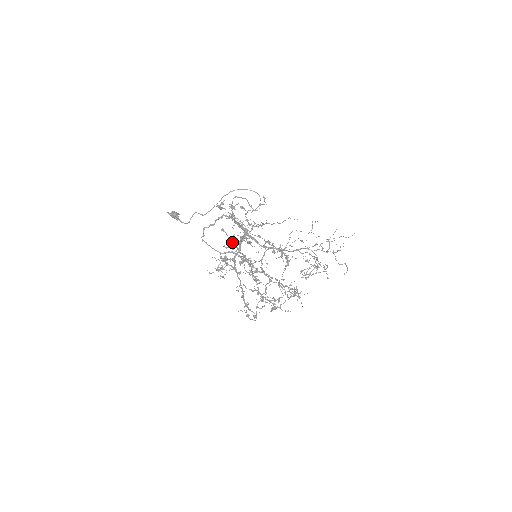
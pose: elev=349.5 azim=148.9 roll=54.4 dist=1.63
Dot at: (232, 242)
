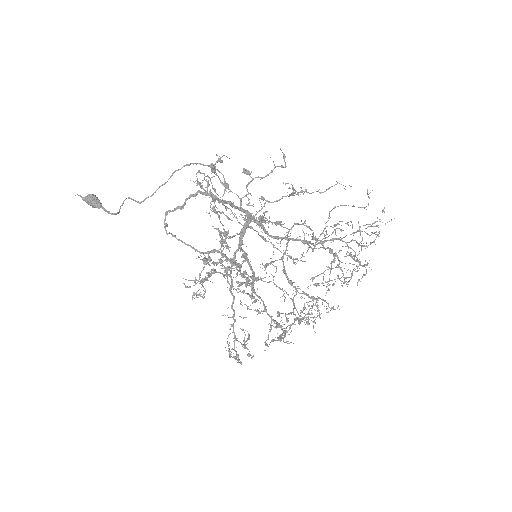
Dot at: (225, 232)
